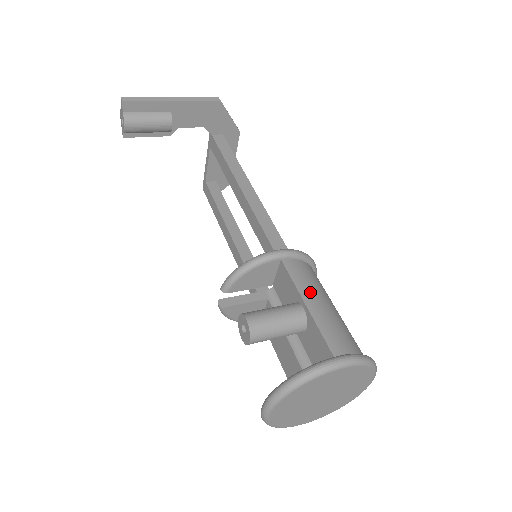
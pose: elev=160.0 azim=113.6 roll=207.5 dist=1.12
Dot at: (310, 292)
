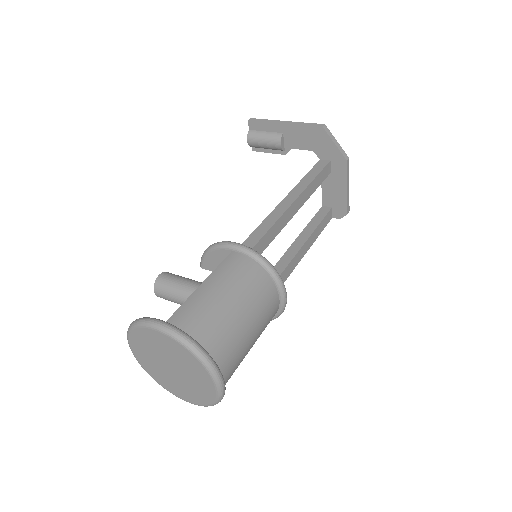
Dot at: (219, 279)
